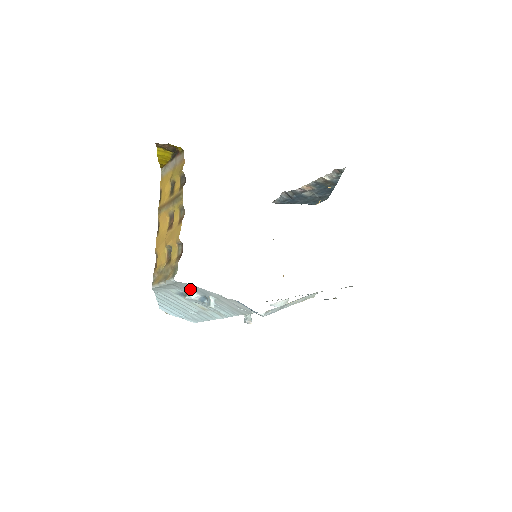
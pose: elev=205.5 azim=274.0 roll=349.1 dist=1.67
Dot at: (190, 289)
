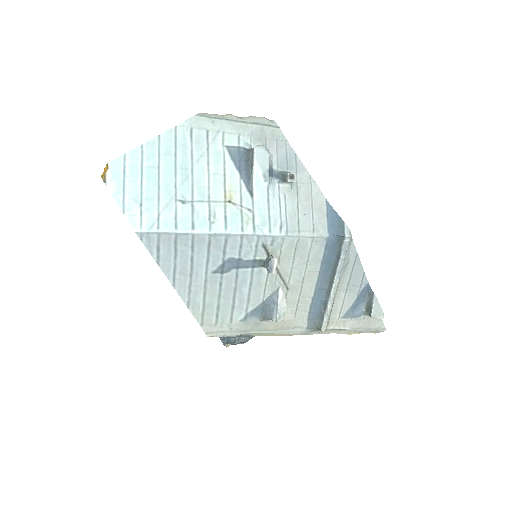
Dot at: (272, 149)
